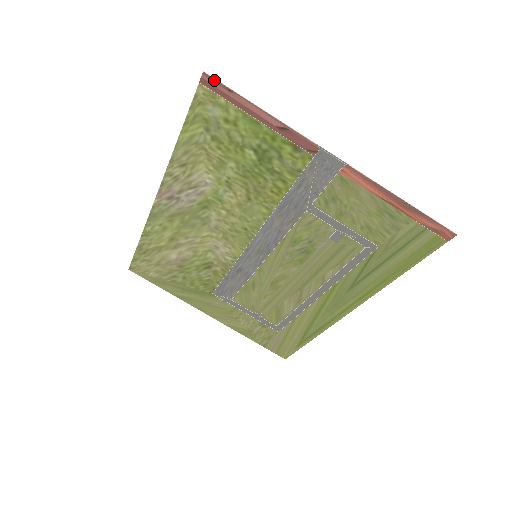
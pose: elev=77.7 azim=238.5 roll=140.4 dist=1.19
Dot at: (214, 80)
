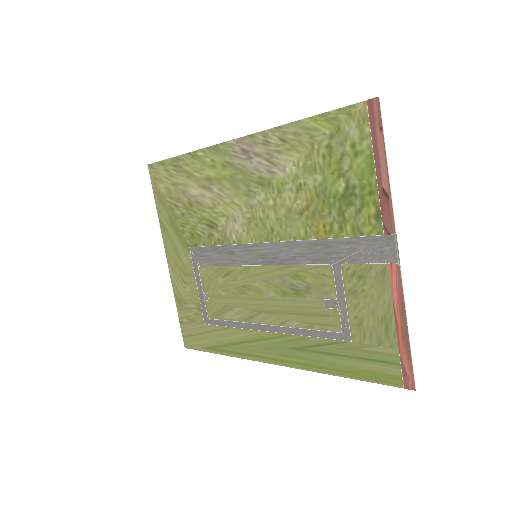
Dot at: (379, 110)
